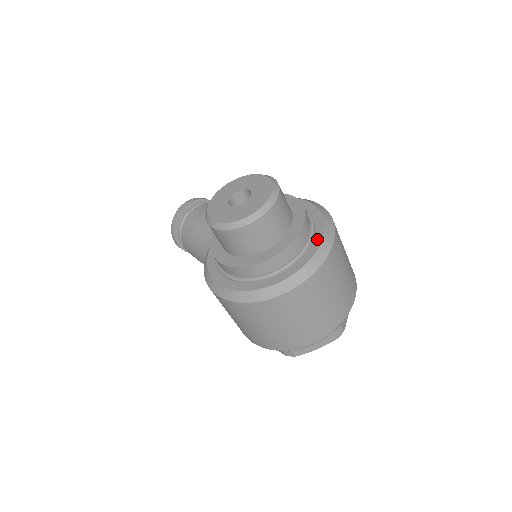
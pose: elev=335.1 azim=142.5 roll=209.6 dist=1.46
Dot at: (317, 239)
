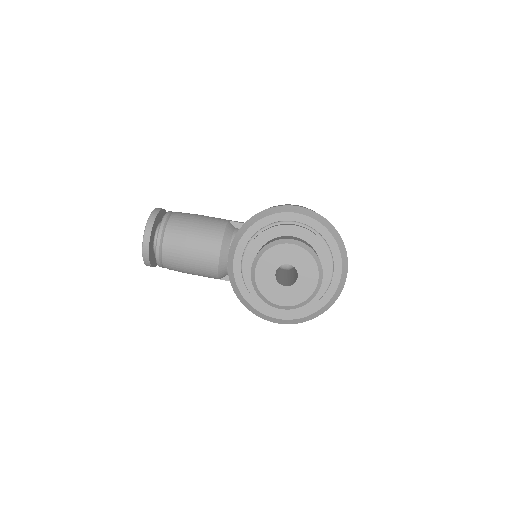
Dot at: (336, 253)
